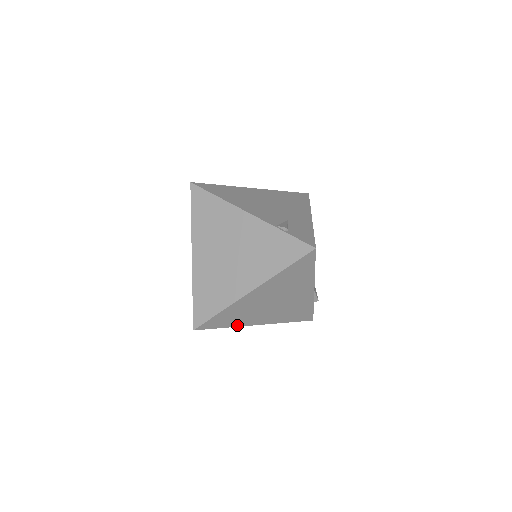
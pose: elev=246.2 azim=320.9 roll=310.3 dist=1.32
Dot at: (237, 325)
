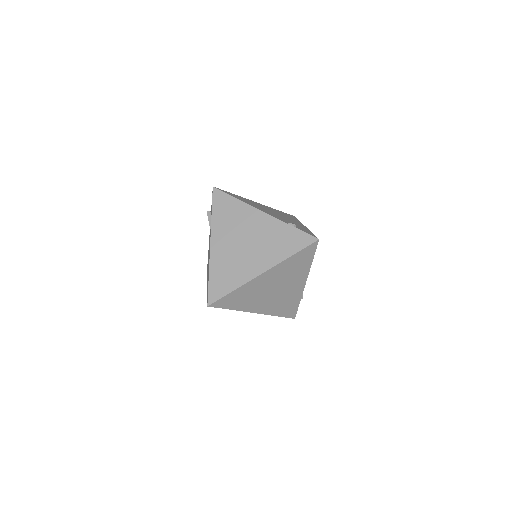
Dot at: (240, 309)
